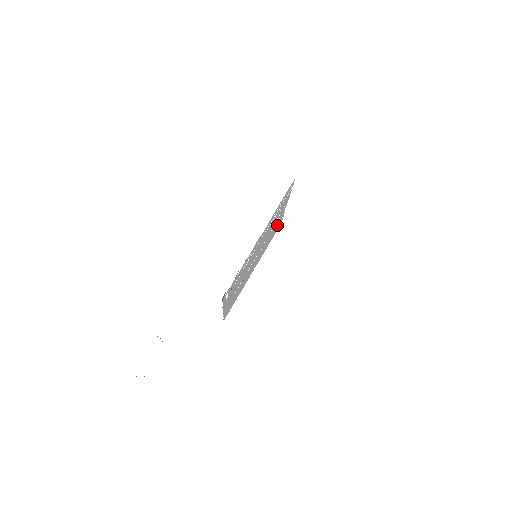
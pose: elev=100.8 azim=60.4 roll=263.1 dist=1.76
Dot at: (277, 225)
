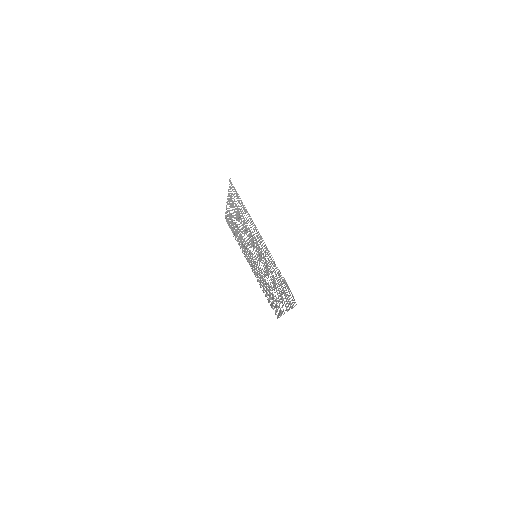
Dot at: occluded
